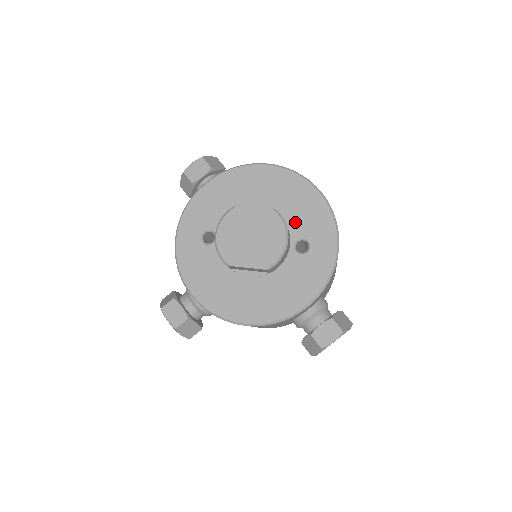
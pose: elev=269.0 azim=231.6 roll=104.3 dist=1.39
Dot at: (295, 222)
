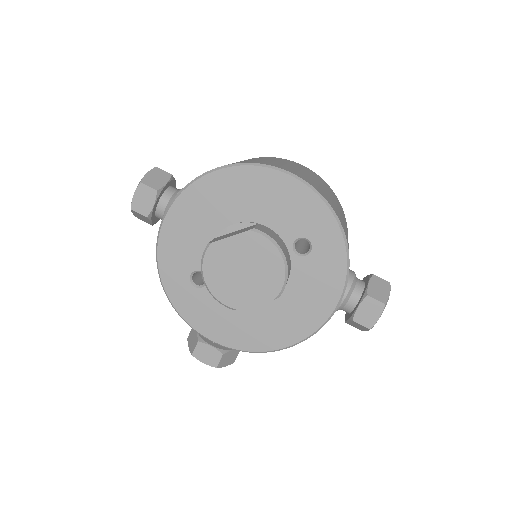
Dot at: (282, 224)
